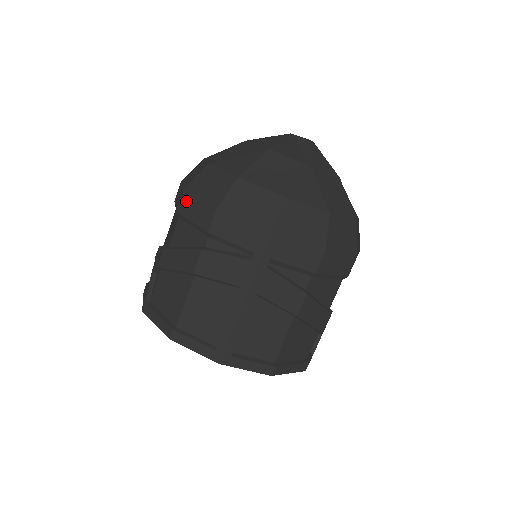
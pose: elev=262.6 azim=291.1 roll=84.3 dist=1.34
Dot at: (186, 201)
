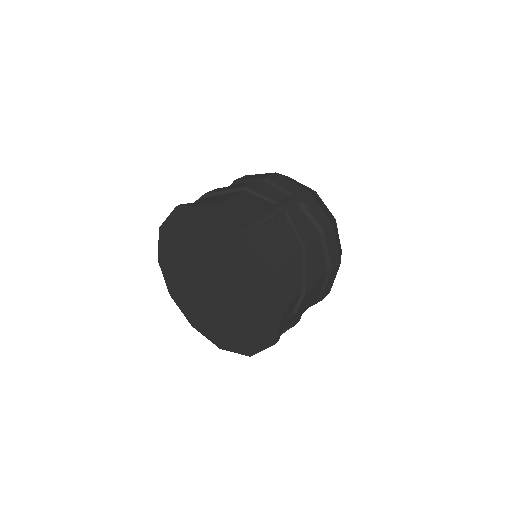
Dot at: (246, 176)
